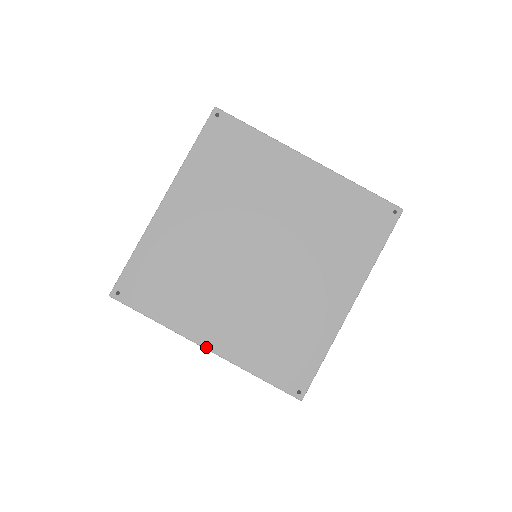
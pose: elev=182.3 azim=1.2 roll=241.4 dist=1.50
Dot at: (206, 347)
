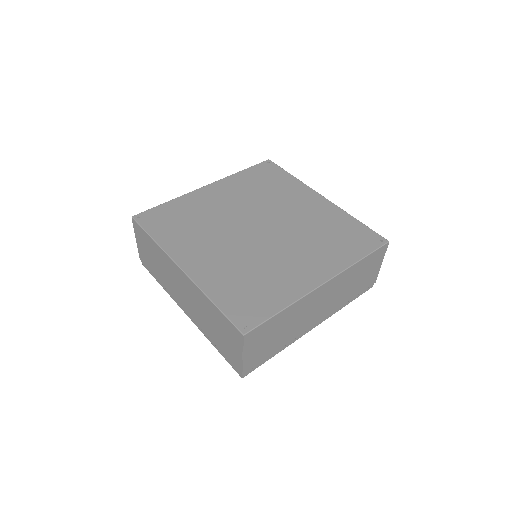
Dot at: (182, 268)
